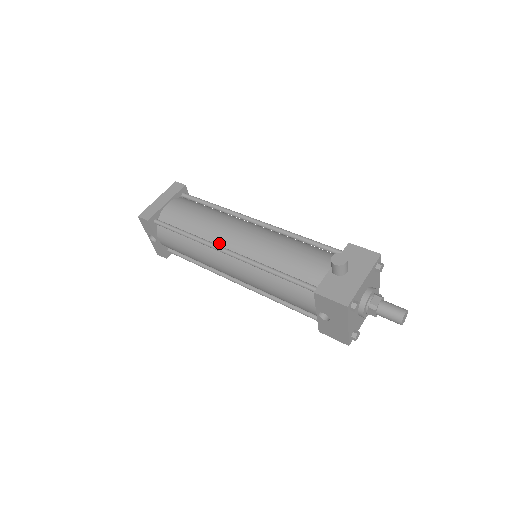
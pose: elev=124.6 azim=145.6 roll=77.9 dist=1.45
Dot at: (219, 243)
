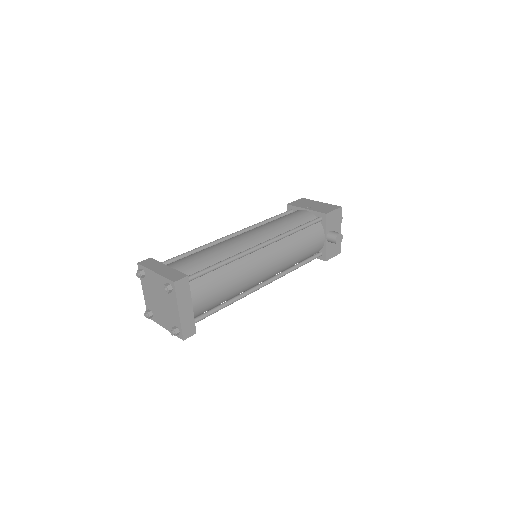
Dot at: (254, 285)
